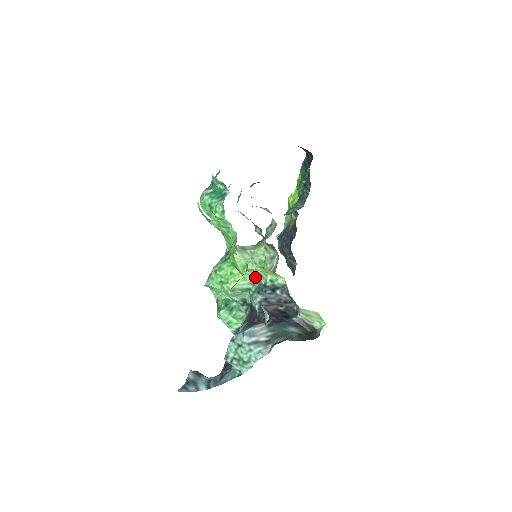
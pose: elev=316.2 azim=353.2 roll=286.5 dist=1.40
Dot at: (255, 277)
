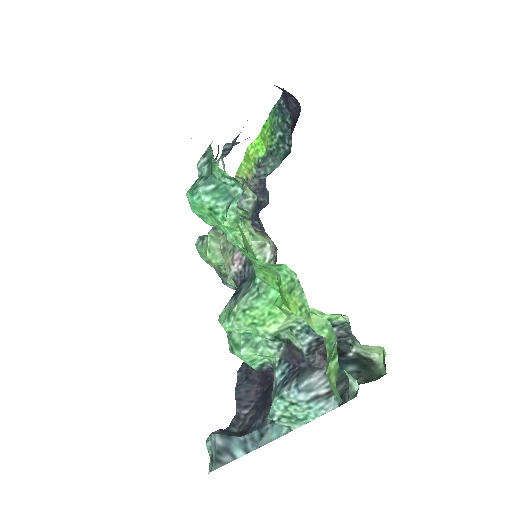
Dot at: occluded
